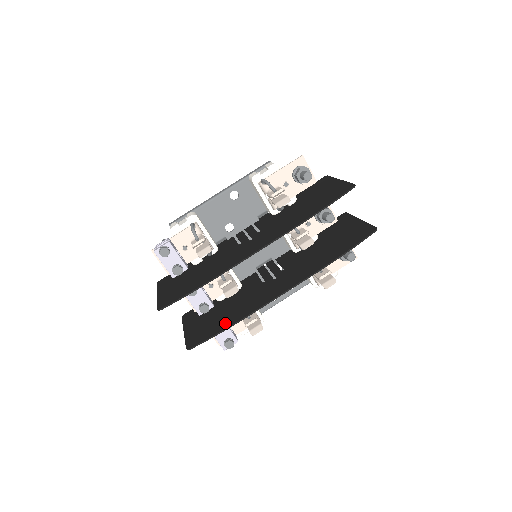
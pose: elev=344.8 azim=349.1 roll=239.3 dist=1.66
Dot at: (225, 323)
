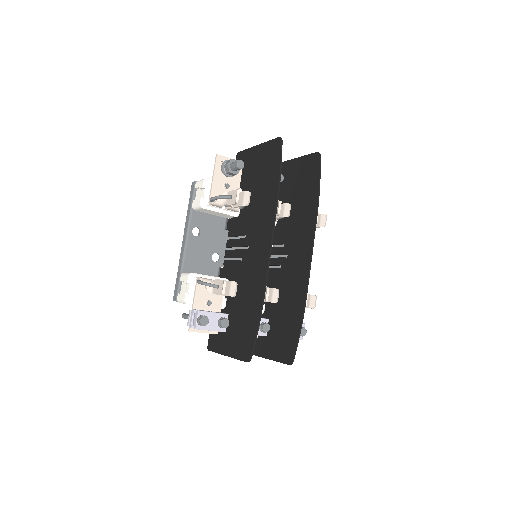
Dot at: (295, 320)
